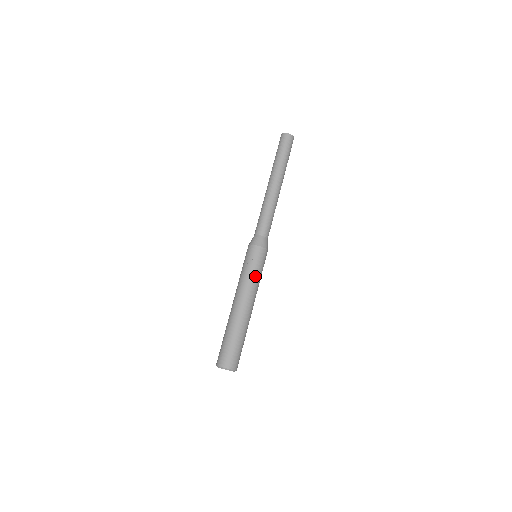
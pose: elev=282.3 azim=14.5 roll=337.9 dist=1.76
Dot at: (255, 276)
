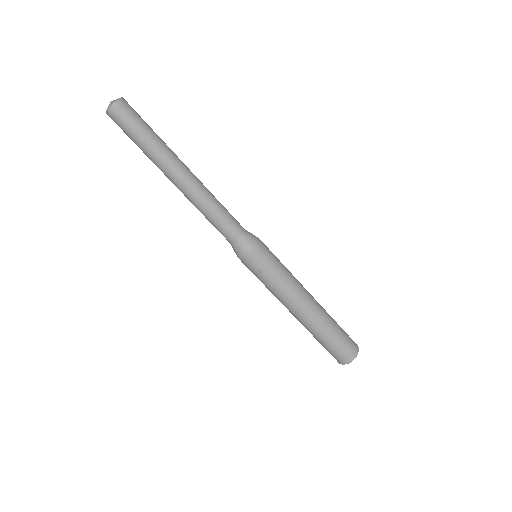
Dot at: (280, 278)
